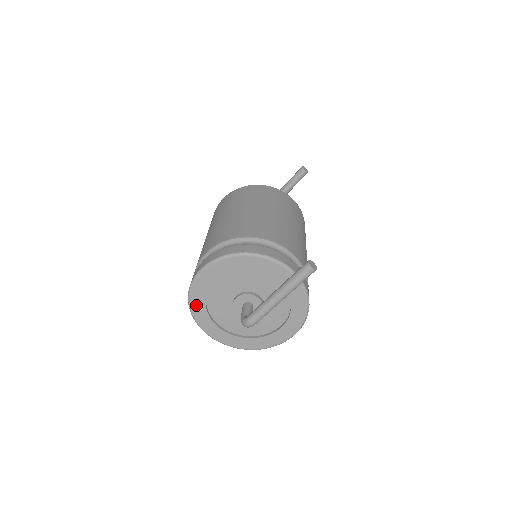
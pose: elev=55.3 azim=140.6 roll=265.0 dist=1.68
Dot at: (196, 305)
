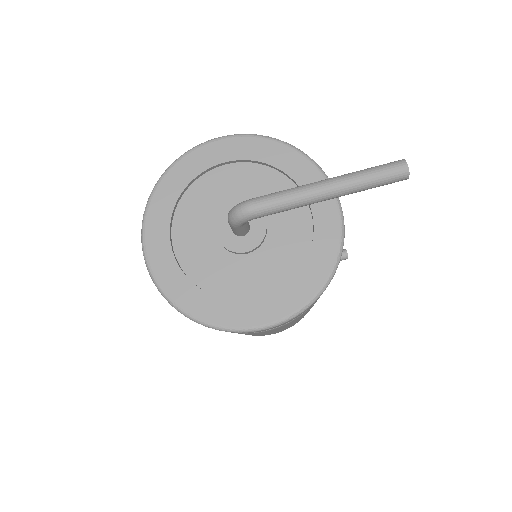
Dot at: (171, 182)
